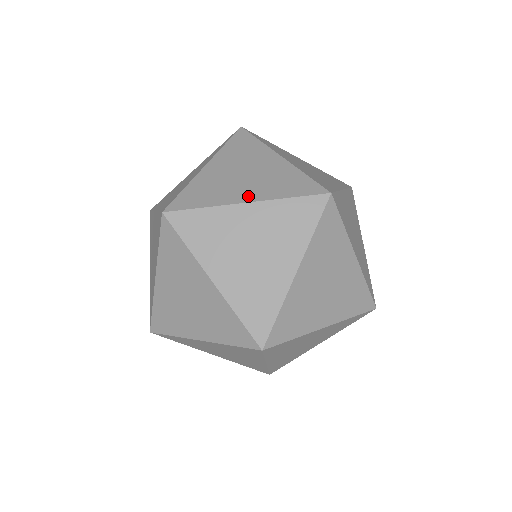
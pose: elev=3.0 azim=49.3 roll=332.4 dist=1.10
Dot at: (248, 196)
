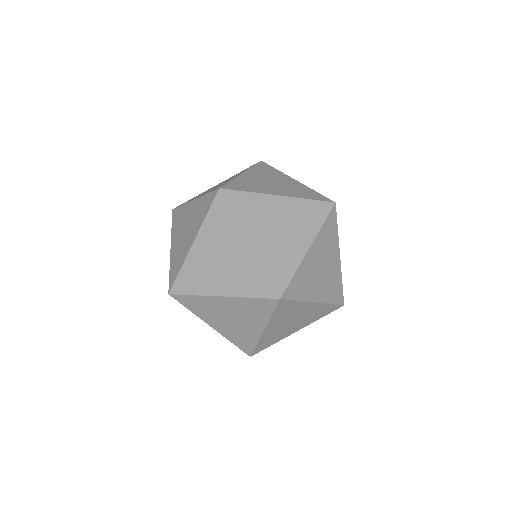
Dot at: (318, 296)
